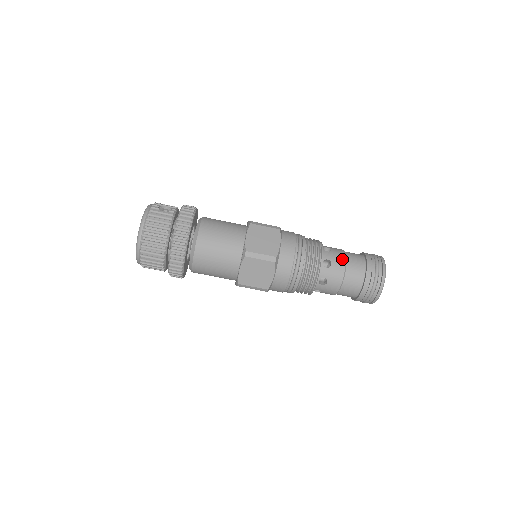
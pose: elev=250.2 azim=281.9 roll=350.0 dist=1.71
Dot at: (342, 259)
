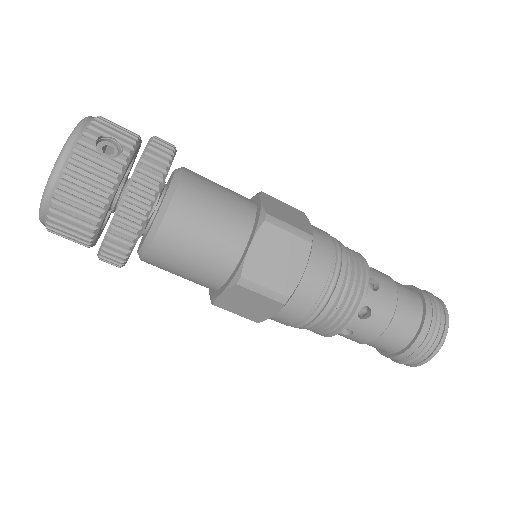
Dot at: (390, 310)
